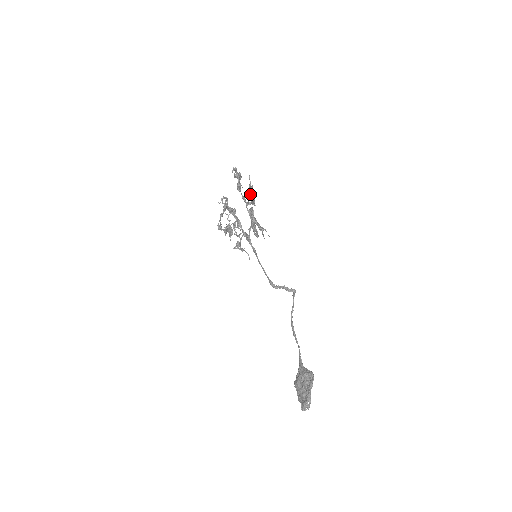
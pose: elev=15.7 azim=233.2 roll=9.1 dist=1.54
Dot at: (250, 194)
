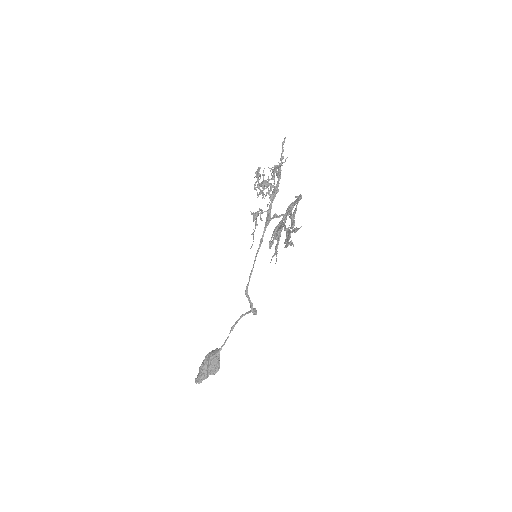
Dot at: (289, 234)
